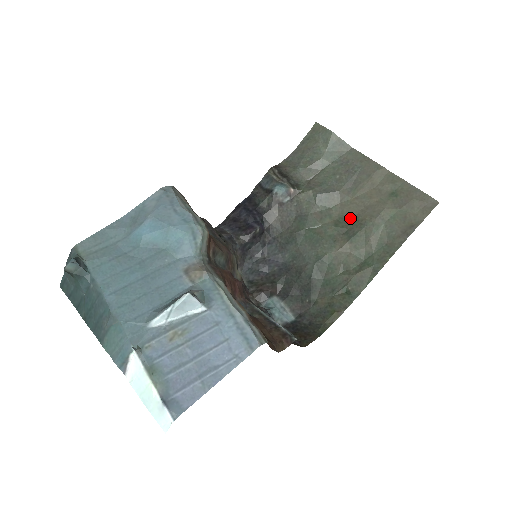
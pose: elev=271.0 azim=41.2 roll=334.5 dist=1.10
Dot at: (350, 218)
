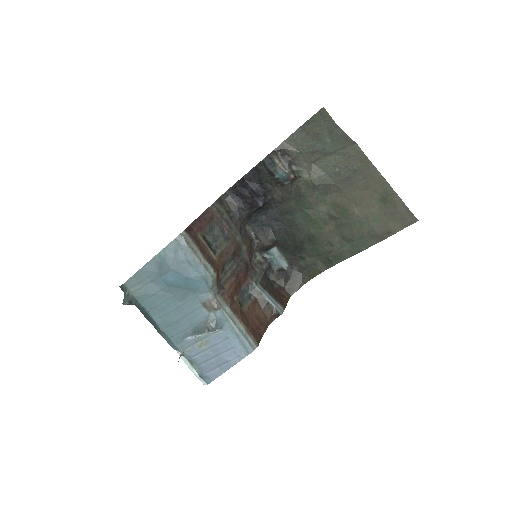
Dot at: (341, 208)
